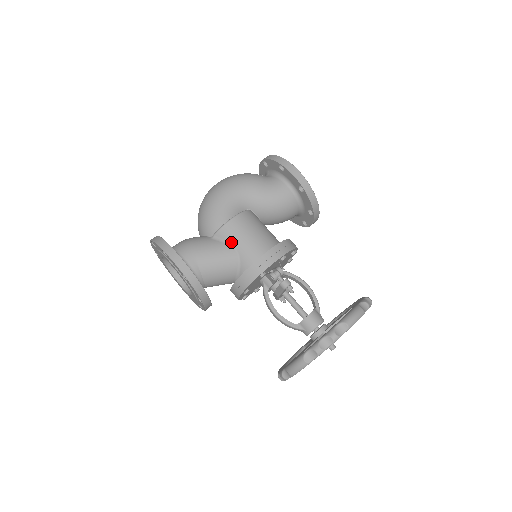
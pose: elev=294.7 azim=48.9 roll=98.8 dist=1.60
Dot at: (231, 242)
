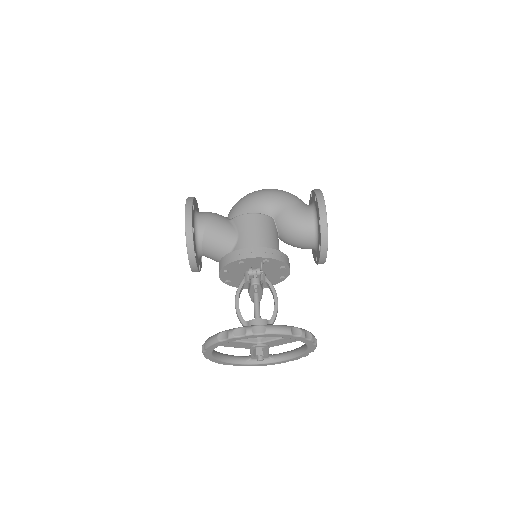
Dot at: (239, 229)
